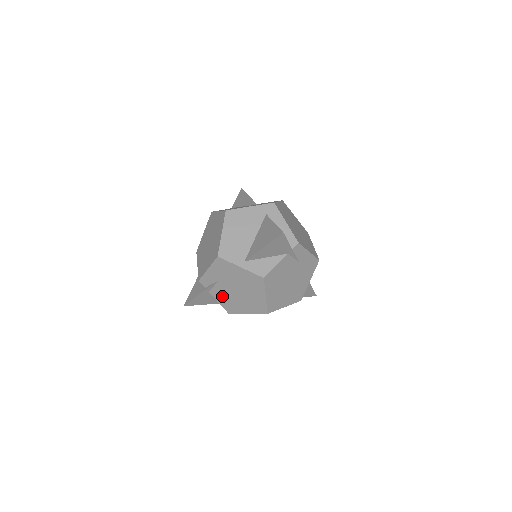
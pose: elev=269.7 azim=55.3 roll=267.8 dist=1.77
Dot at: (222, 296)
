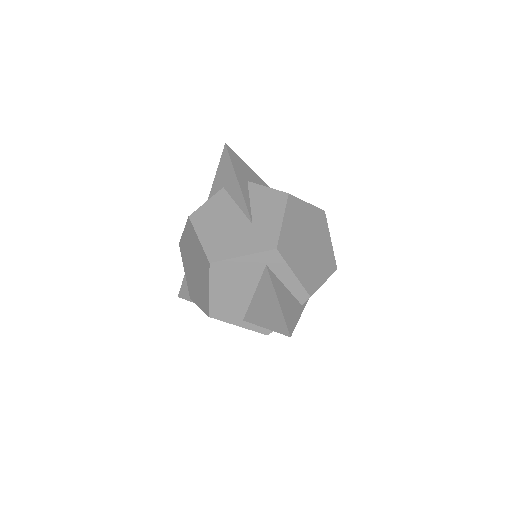
Dot at: occluded
